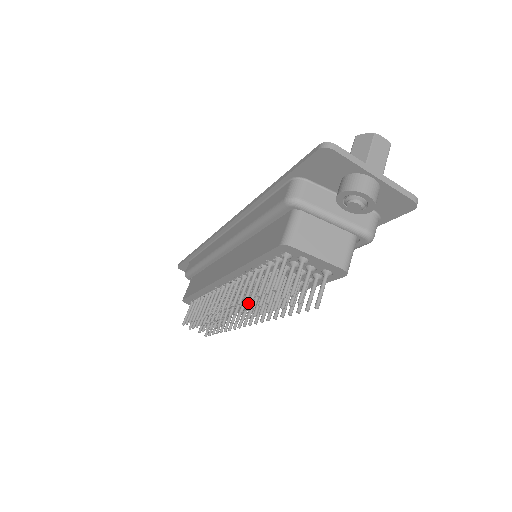
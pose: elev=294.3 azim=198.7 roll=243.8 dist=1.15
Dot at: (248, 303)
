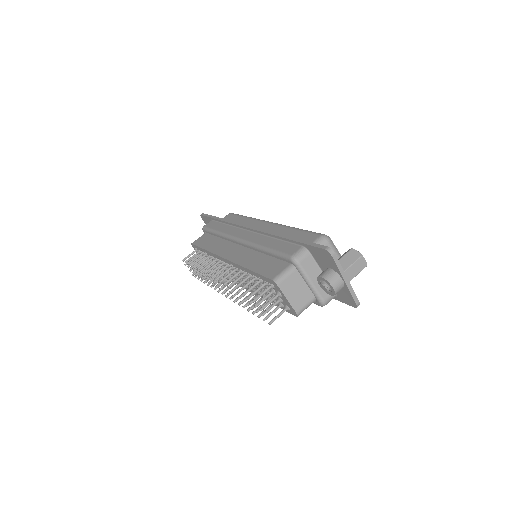
Dot at: occluded
